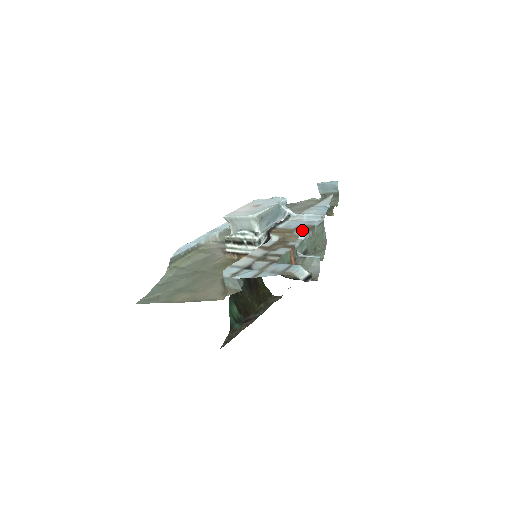
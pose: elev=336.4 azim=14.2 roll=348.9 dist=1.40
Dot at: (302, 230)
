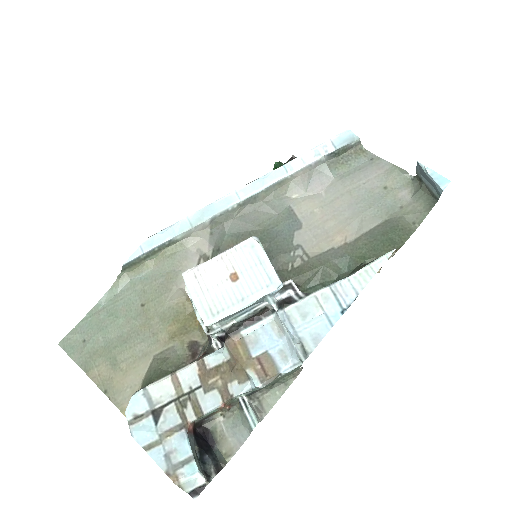
Dot at: (258, 375)
